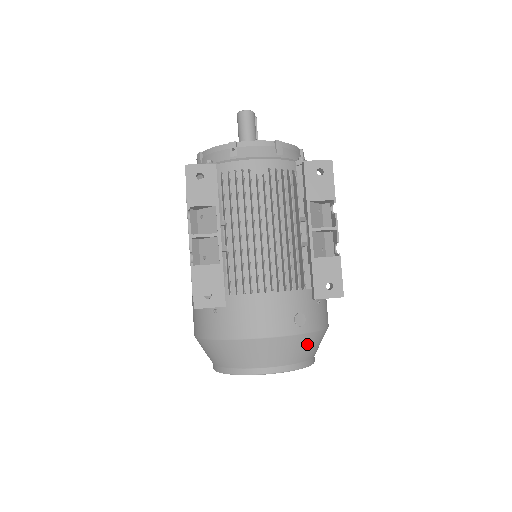
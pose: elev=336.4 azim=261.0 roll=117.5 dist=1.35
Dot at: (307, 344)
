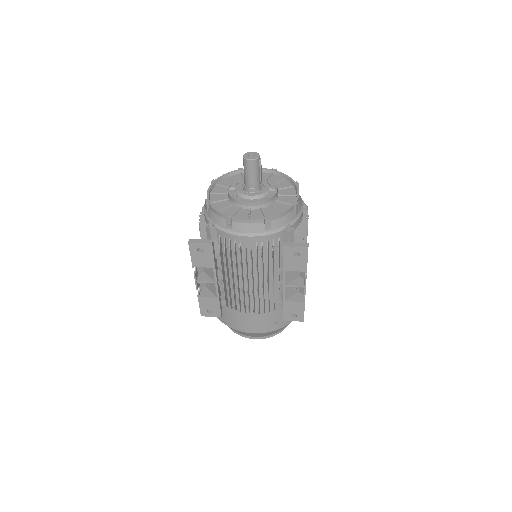
Dot at: occluded
